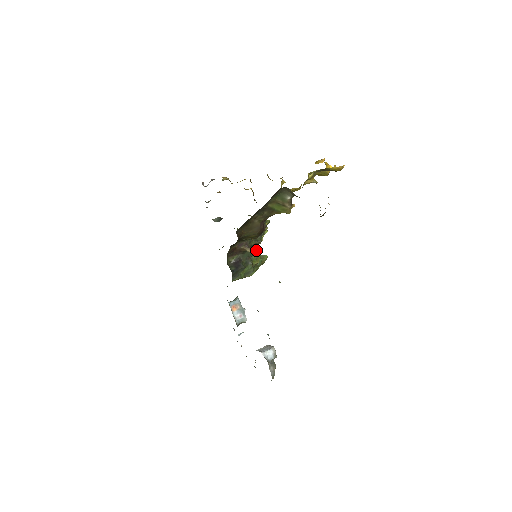
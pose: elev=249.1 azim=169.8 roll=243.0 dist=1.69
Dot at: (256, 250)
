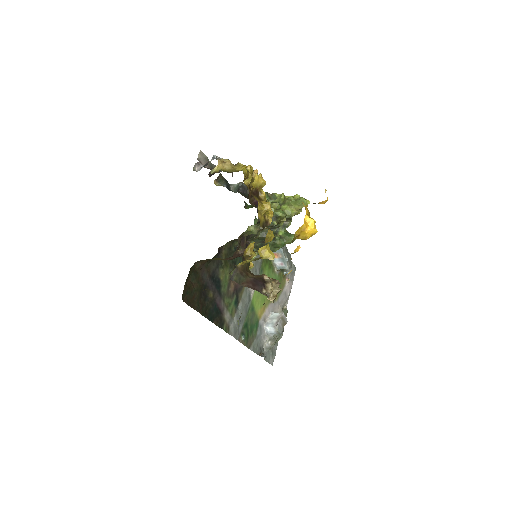
Dot at: occluded
